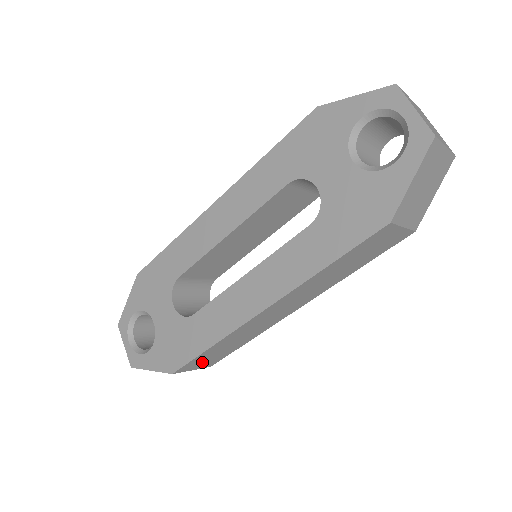
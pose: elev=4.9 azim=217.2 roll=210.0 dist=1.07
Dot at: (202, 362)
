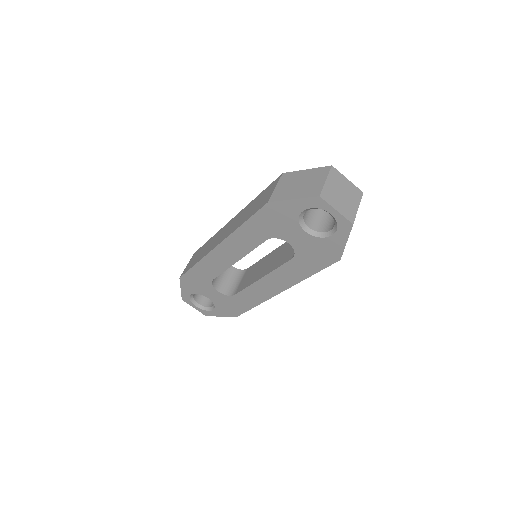
Dot at: occluded
